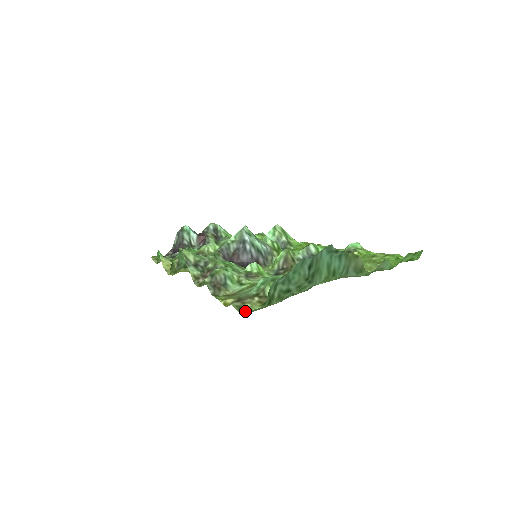
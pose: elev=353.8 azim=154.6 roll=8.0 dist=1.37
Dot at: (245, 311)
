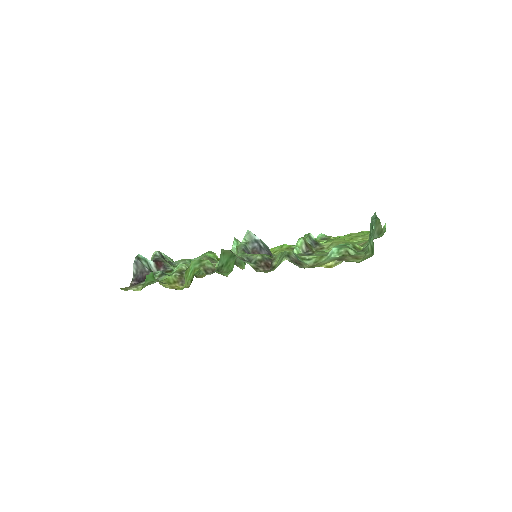
Dot at: occluded
